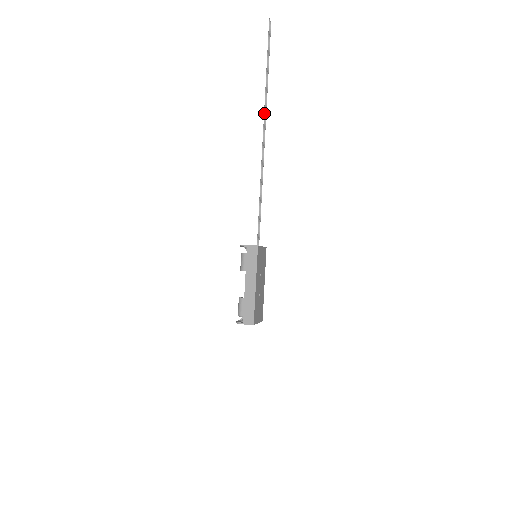
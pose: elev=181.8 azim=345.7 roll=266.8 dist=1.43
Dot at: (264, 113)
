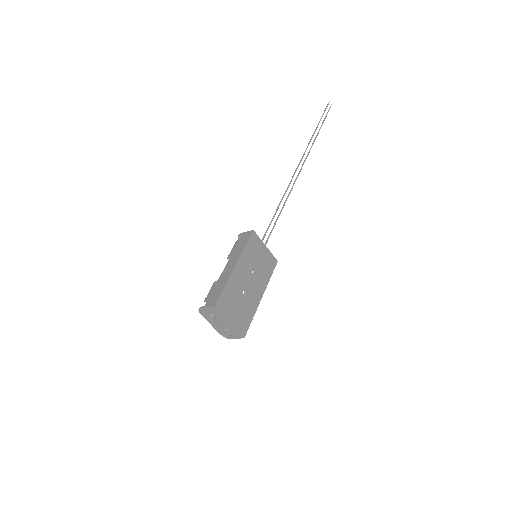
Dot at: (305, 150)
